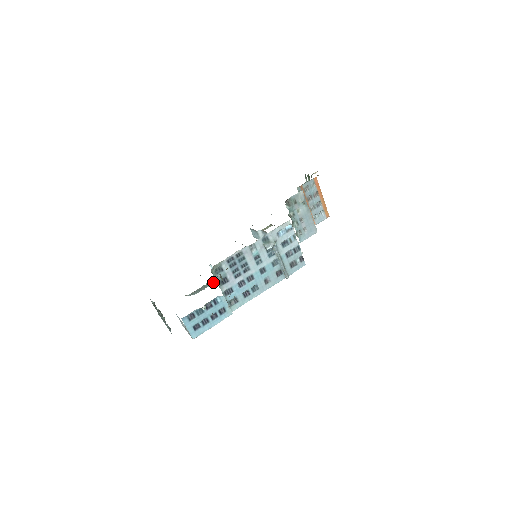
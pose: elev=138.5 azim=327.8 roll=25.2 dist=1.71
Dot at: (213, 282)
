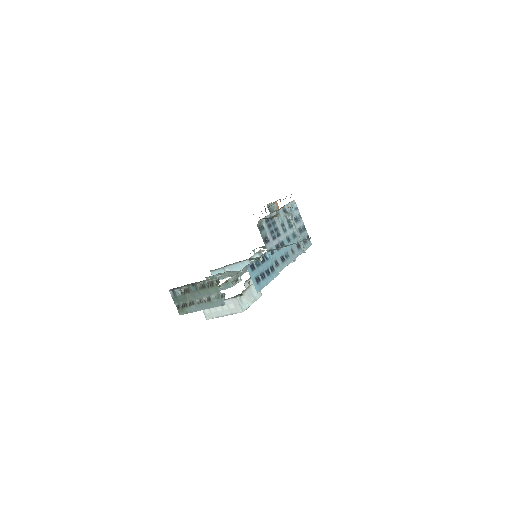
Dot at: occluded
